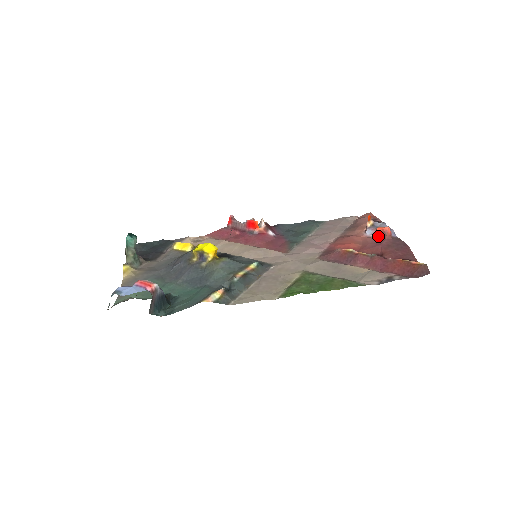
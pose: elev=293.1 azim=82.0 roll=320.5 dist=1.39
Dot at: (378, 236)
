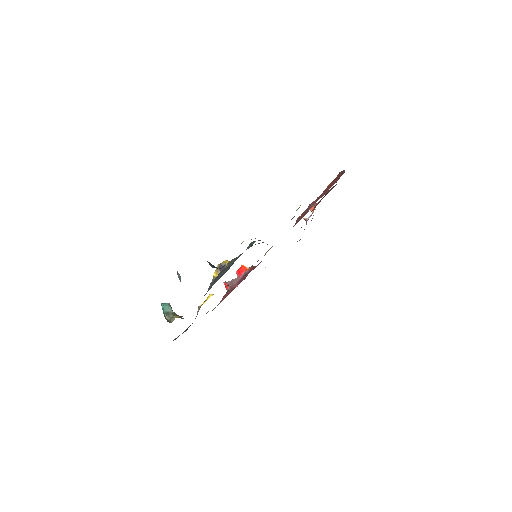
Dot at: occluded
